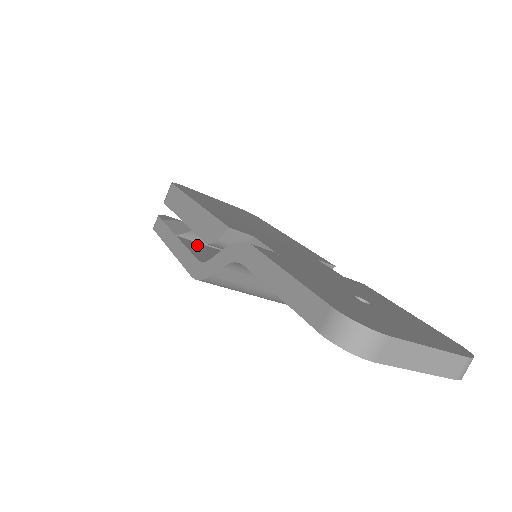
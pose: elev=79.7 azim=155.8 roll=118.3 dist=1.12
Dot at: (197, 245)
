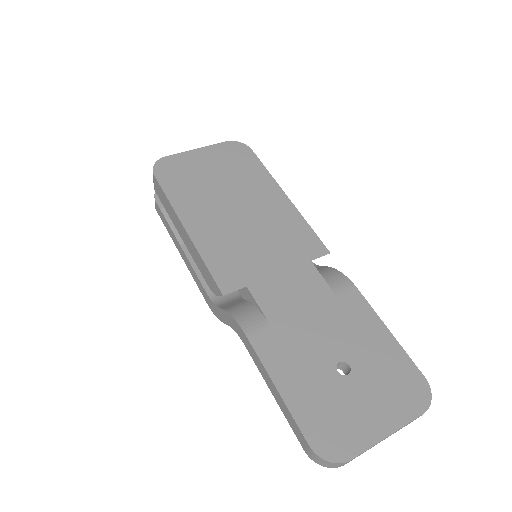
Dot at: occluded
